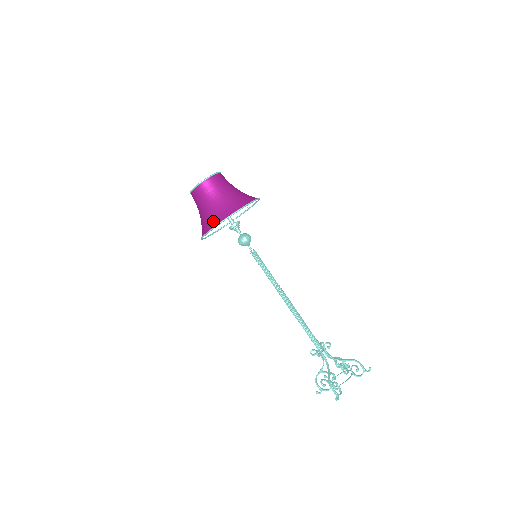
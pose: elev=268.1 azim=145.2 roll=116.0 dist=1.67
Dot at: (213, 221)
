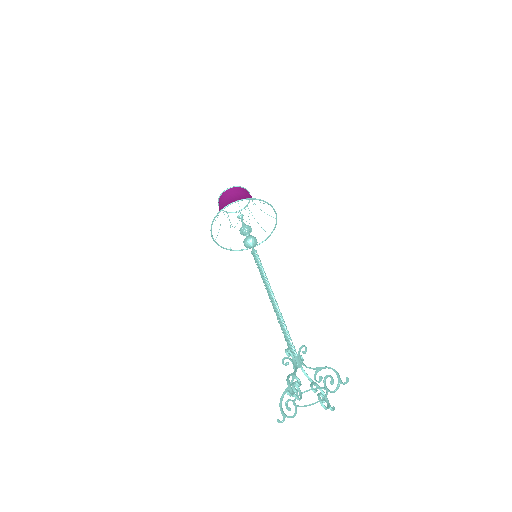
Dot at: occluded
